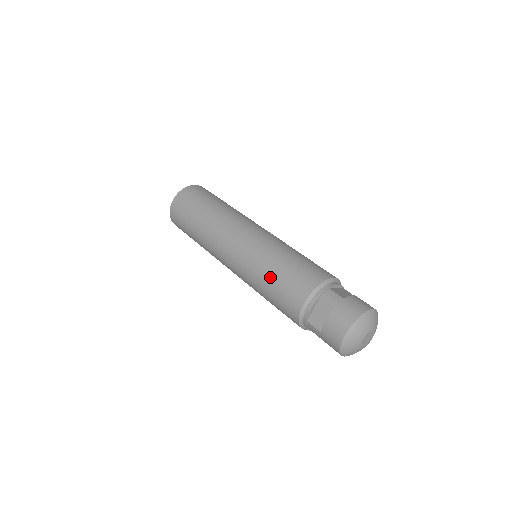
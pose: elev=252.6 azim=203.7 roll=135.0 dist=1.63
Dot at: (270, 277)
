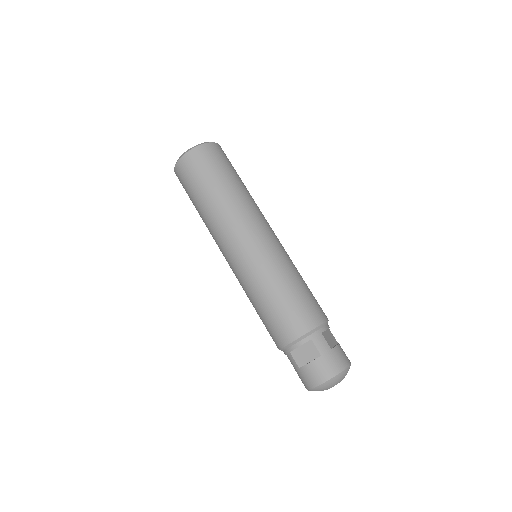
Dot at: (271, 298)
